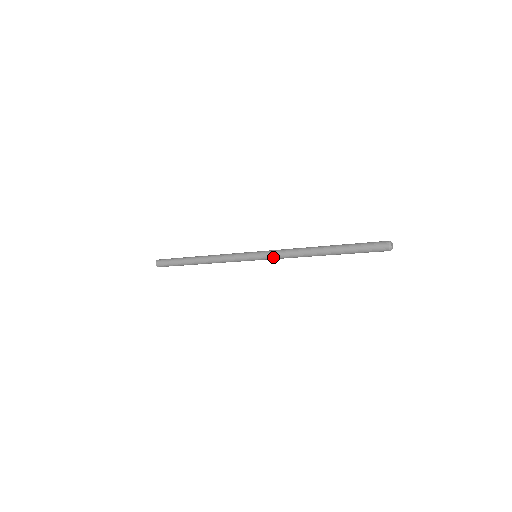
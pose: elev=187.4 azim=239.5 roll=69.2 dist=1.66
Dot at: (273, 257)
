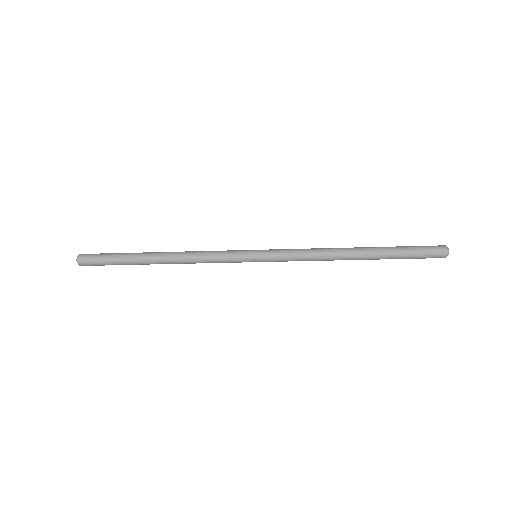
Dot at: (286, 260)
